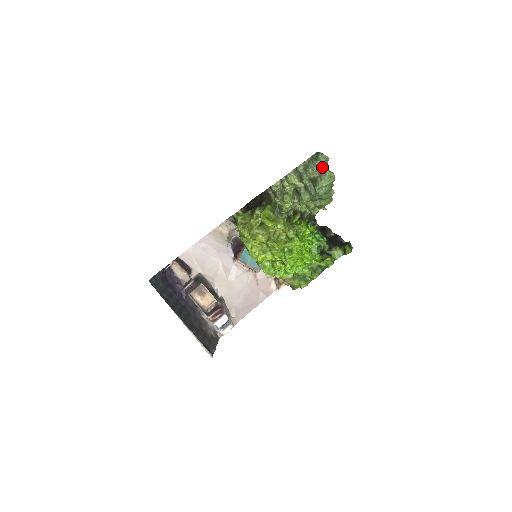
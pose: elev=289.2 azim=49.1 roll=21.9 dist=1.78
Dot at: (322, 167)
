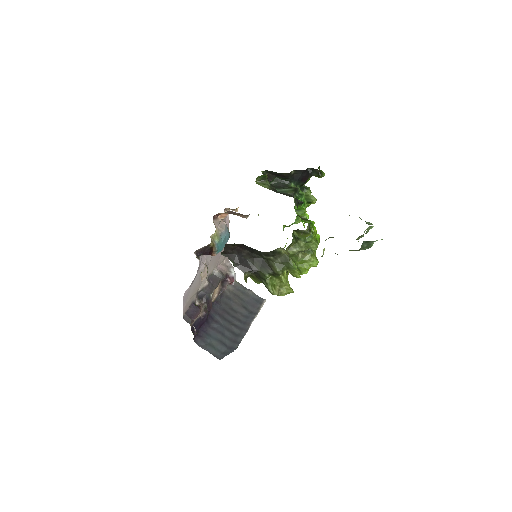
Dot at: occluded
